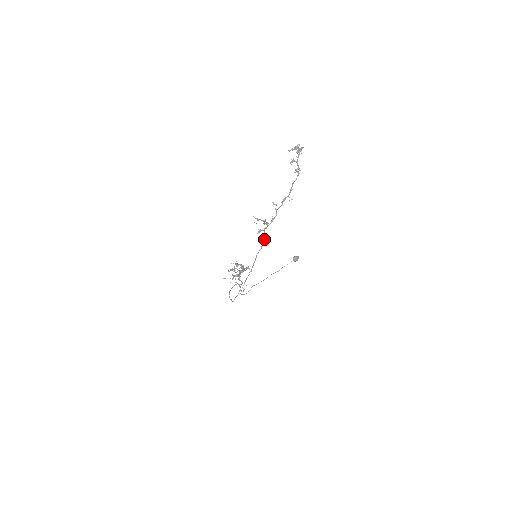
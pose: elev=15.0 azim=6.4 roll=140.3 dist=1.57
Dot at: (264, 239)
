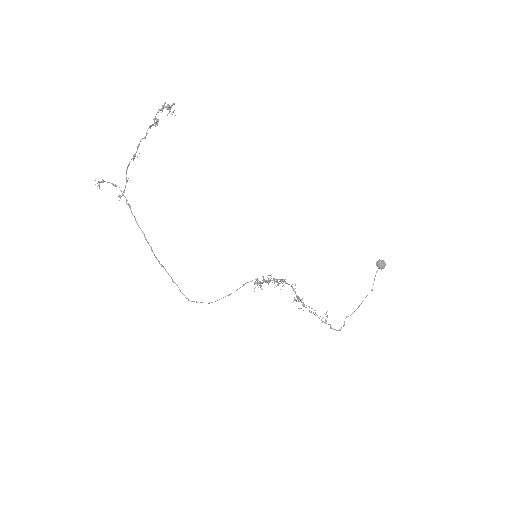
Dot at: (127, 204)
